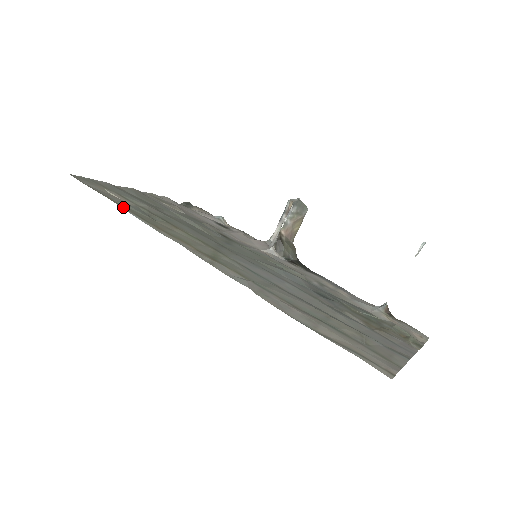
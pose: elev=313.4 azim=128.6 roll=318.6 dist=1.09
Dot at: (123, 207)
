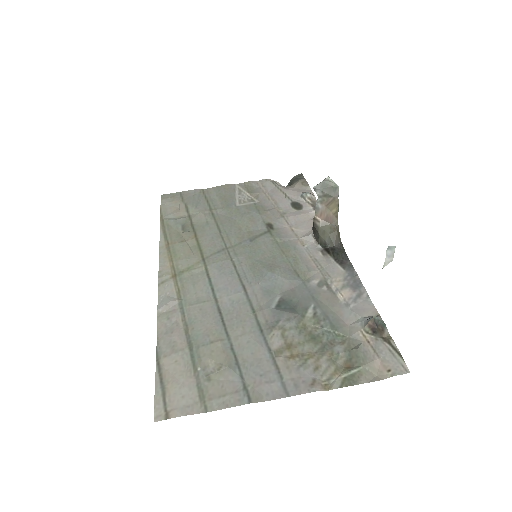
Dot at: (162, 226)
